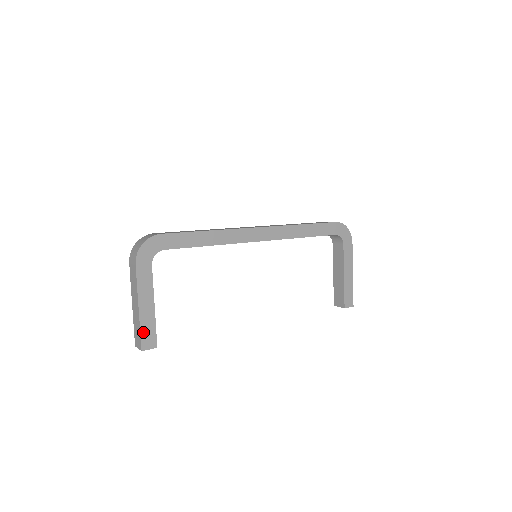
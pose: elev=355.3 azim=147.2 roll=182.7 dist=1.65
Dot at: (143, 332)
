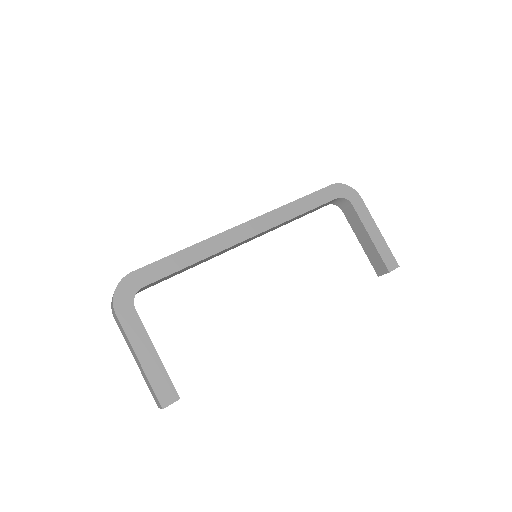
Dot at: (156, 387)
